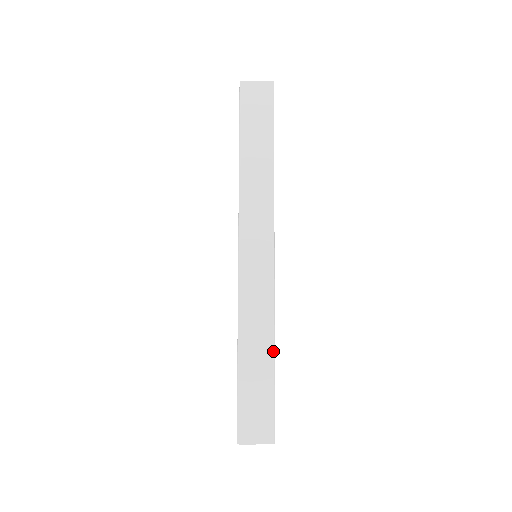
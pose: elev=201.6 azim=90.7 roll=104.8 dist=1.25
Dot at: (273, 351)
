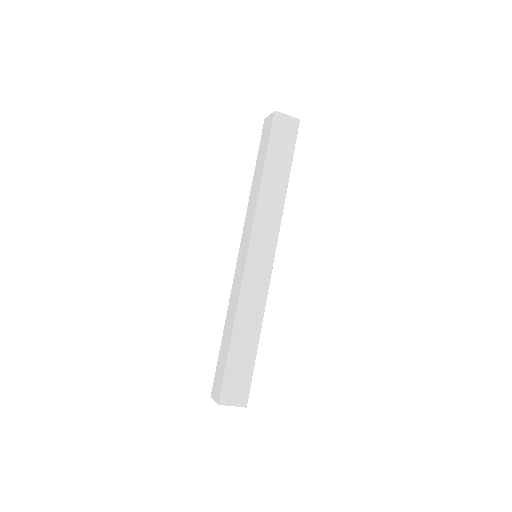
Dot at: (259, 335)
